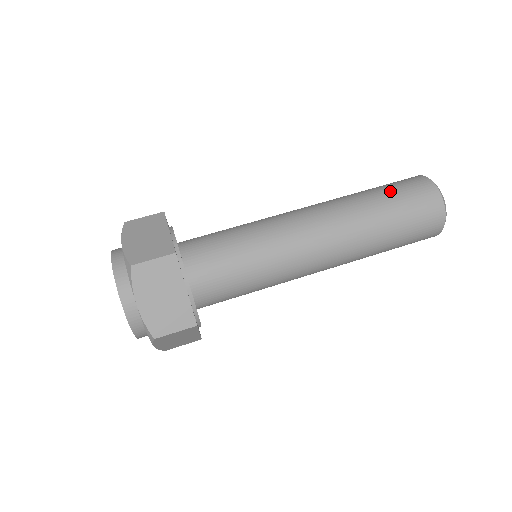
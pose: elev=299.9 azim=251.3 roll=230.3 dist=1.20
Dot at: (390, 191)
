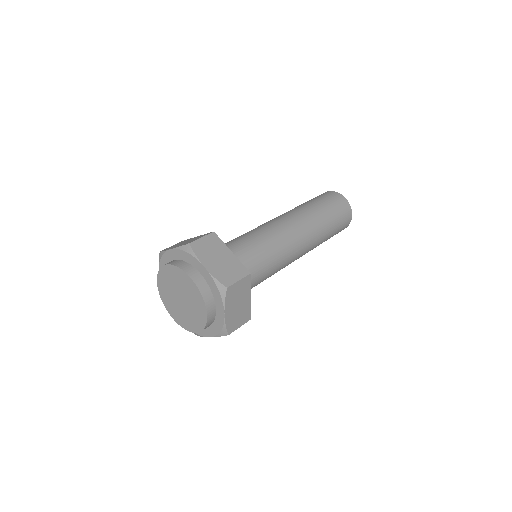
Dot at: (311, 200)
